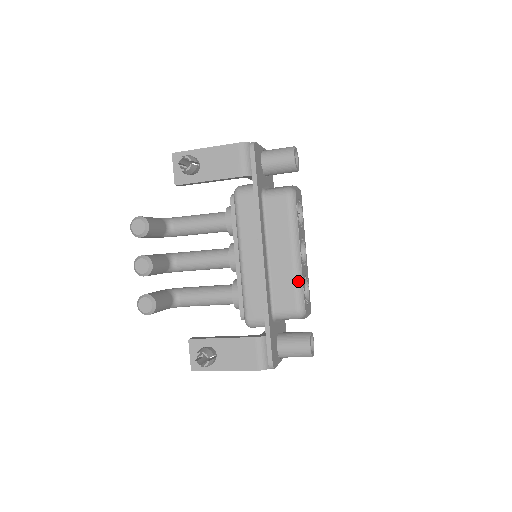
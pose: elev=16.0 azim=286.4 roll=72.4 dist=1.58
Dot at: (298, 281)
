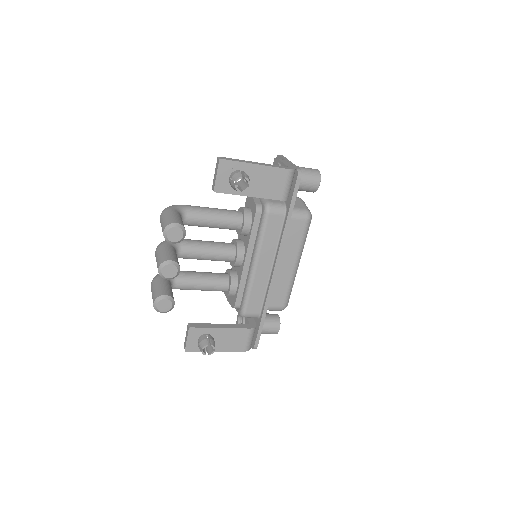
Dot at: (291, 286)
